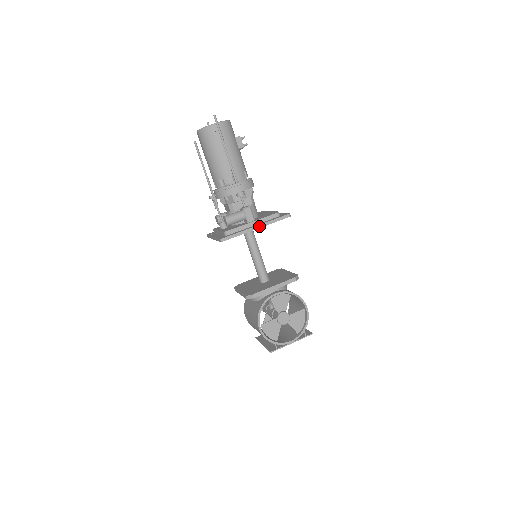
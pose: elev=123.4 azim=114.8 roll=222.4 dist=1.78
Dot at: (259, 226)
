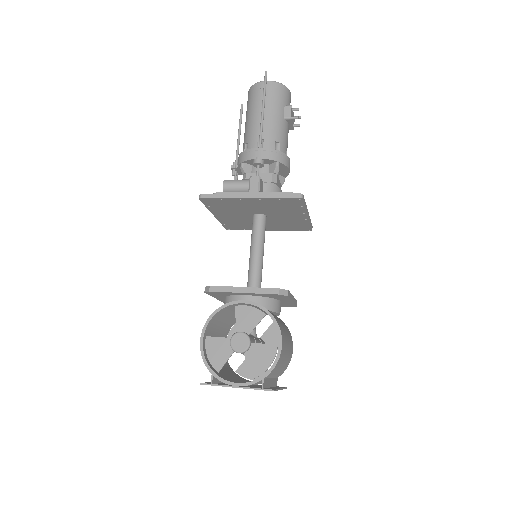
Dot at: (253, 195)
